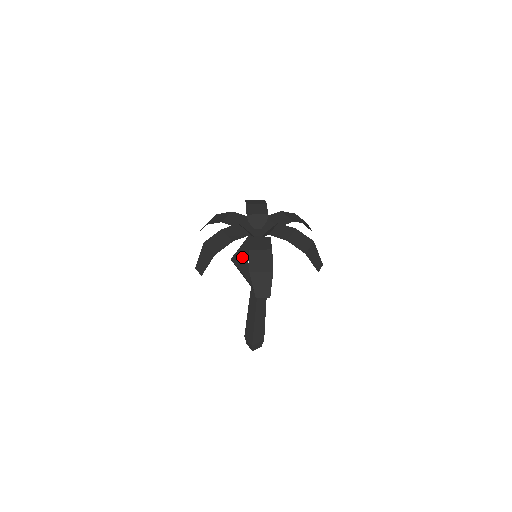
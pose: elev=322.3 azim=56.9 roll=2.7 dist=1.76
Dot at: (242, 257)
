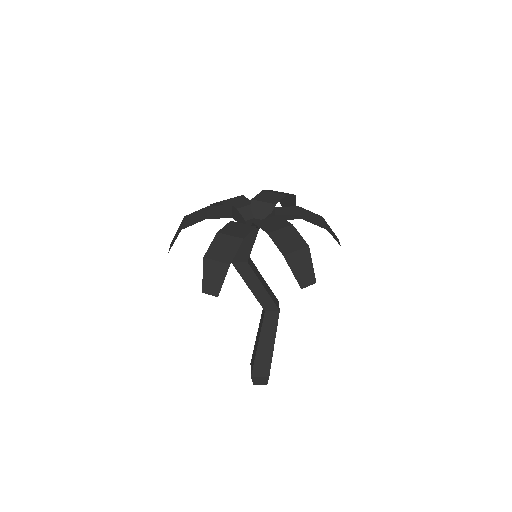
Dot at: occluded
